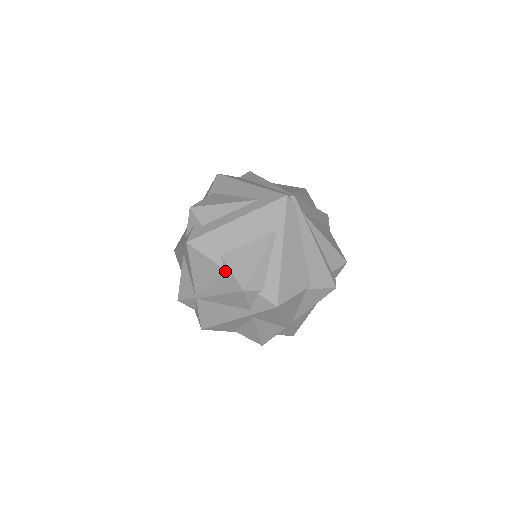
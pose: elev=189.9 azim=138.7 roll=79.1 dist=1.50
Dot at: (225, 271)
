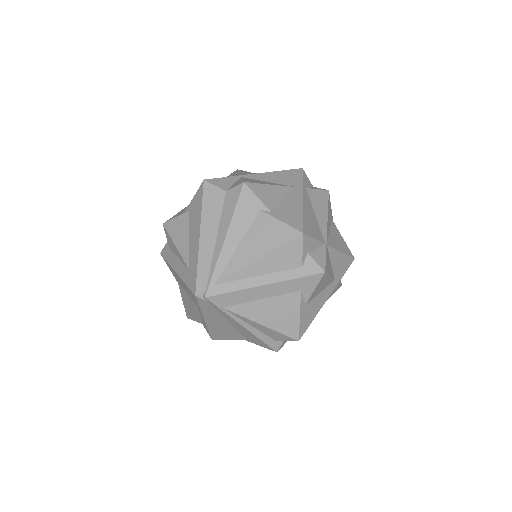
Dot at: occluded
